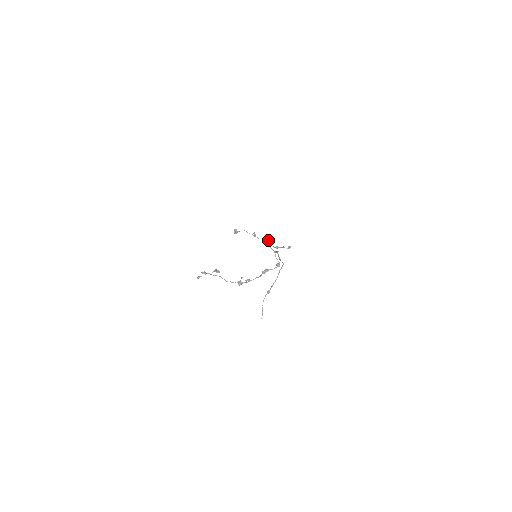
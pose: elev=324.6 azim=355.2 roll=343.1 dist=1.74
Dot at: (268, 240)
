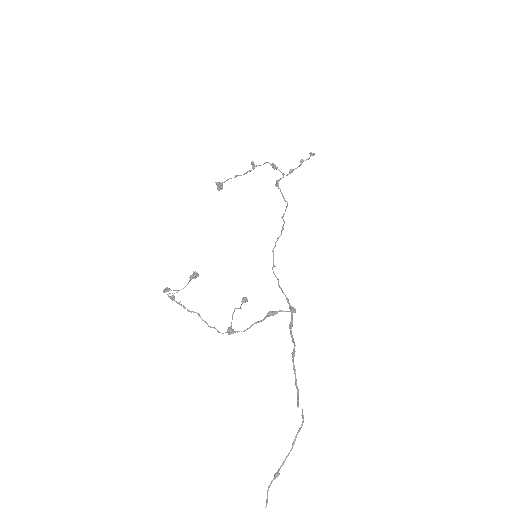
Dot at: (276, 181)
